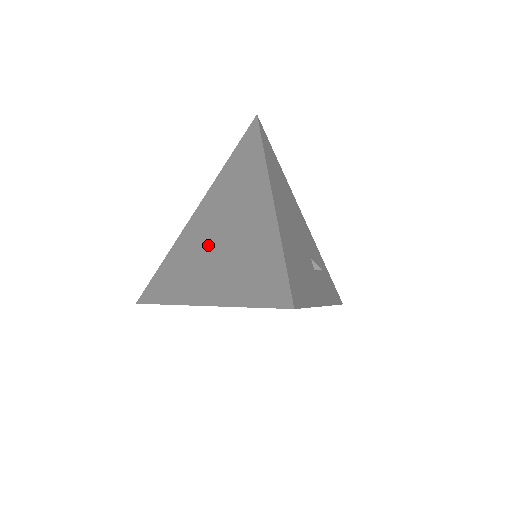
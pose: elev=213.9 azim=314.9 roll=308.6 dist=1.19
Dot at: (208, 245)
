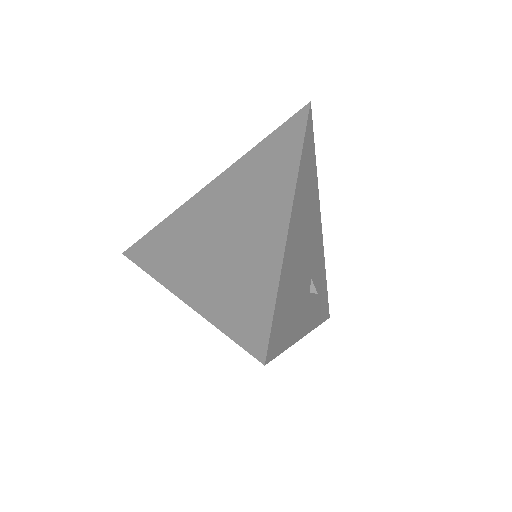
Dot at: (209, 233)
